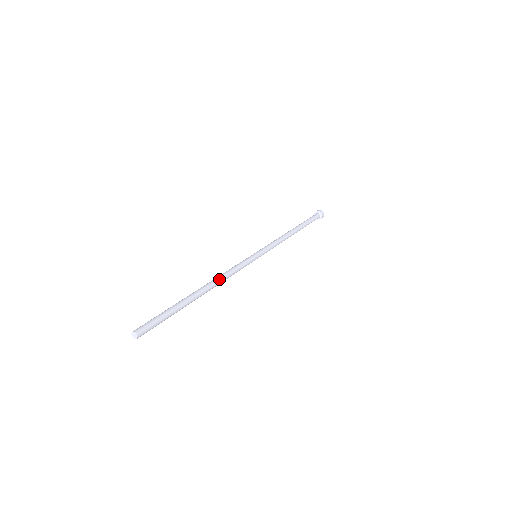
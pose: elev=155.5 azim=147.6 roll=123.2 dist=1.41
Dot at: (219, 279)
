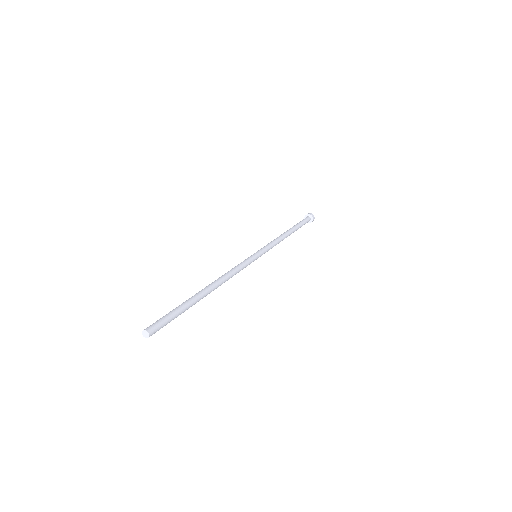
Dot at: (225, 279)
